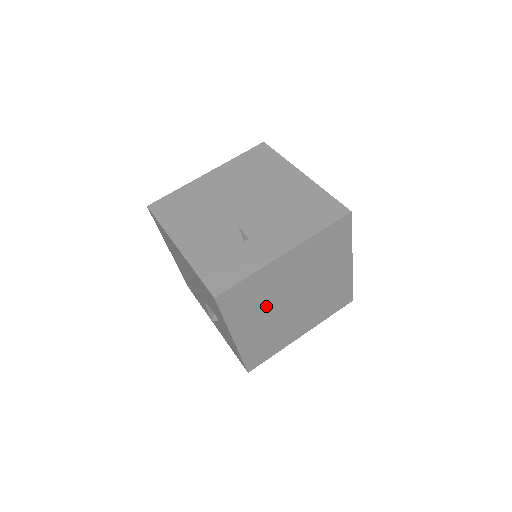
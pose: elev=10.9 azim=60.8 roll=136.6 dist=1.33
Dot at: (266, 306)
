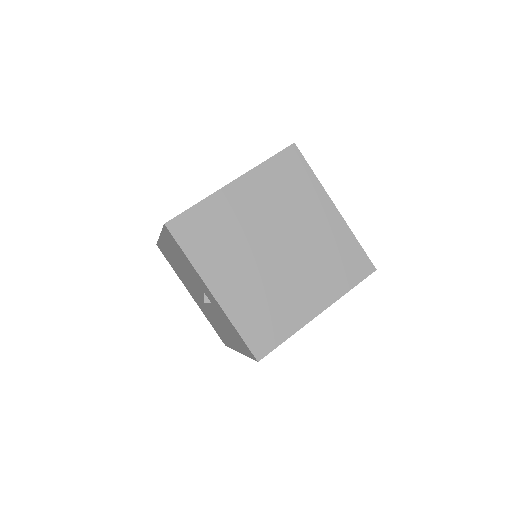
Dot at: (238, 250)
